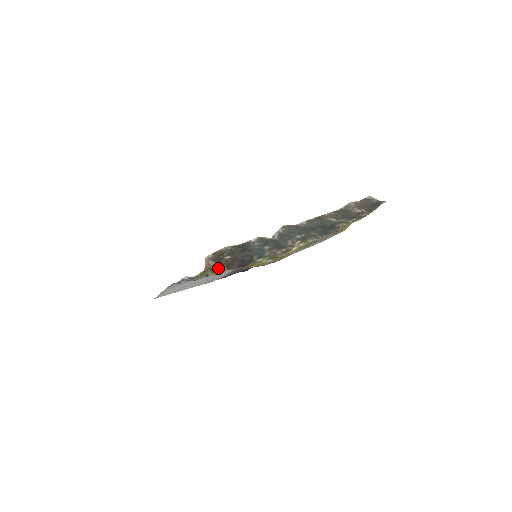
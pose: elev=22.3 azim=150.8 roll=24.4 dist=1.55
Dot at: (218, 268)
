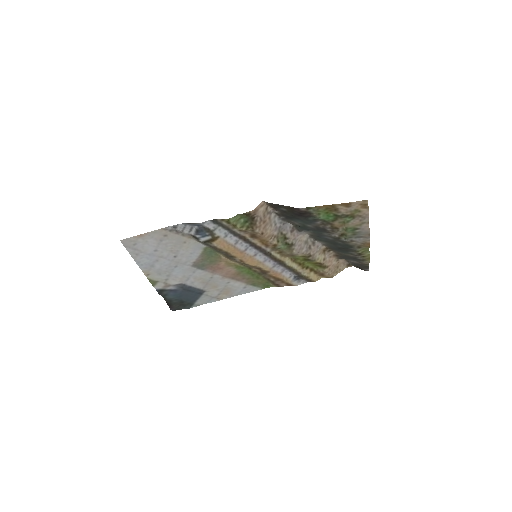
Dot at: (254, 223)
